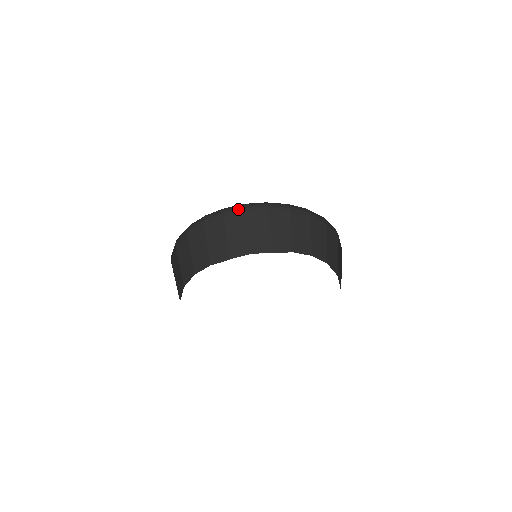
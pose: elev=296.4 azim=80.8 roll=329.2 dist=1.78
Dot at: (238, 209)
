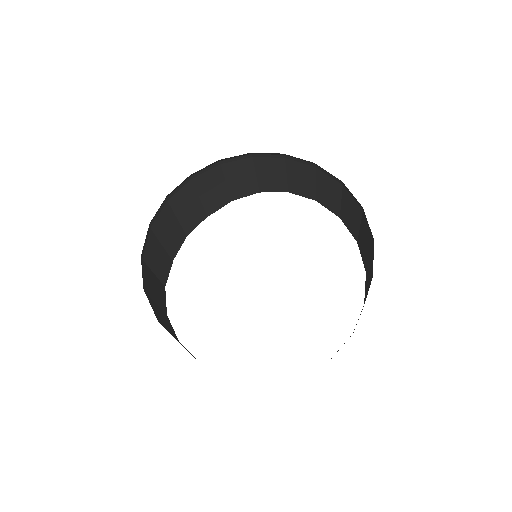
Dot at: (160, 207)
